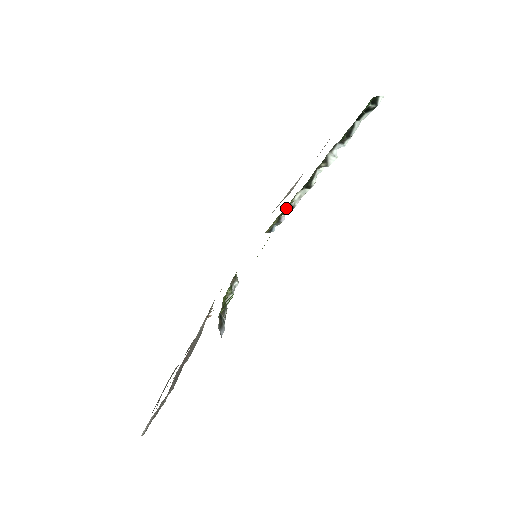
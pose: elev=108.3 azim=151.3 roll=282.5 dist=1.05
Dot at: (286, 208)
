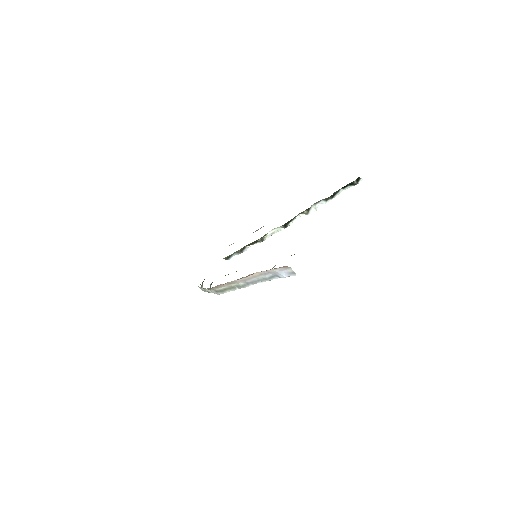
Dot at: occluded
